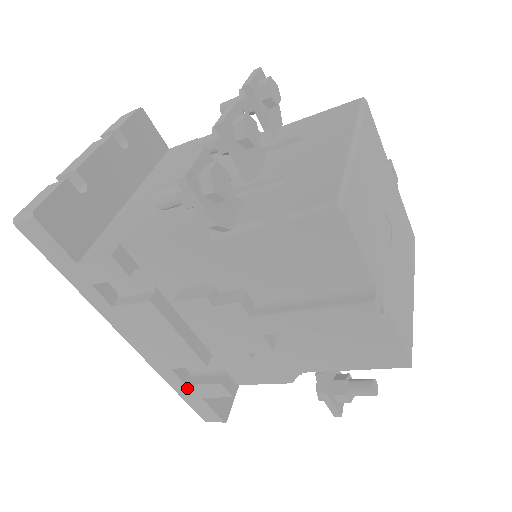
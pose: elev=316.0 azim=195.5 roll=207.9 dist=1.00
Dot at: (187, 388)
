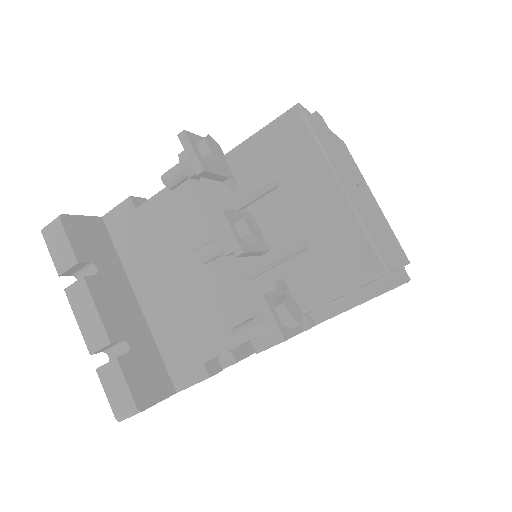
Dot at: occluded
